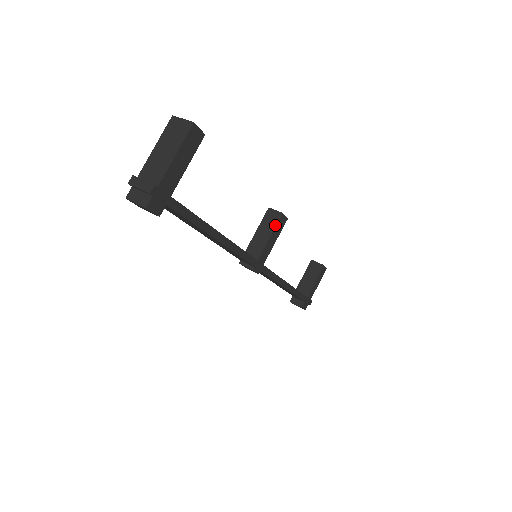
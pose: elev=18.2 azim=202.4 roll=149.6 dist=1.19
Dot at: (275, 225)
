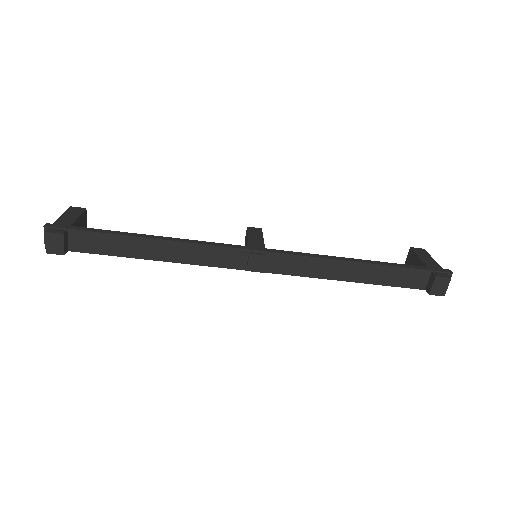
Dot at: (247, 233)
